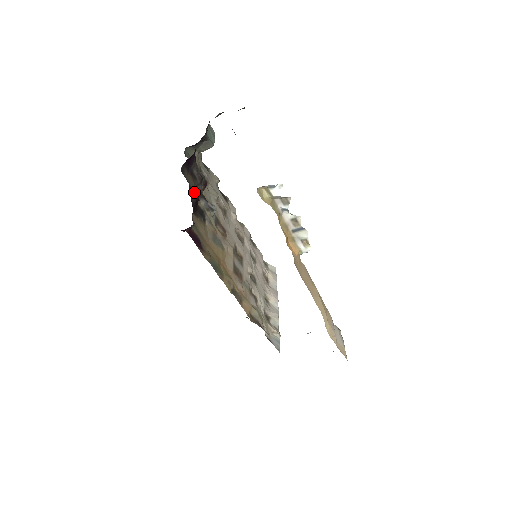
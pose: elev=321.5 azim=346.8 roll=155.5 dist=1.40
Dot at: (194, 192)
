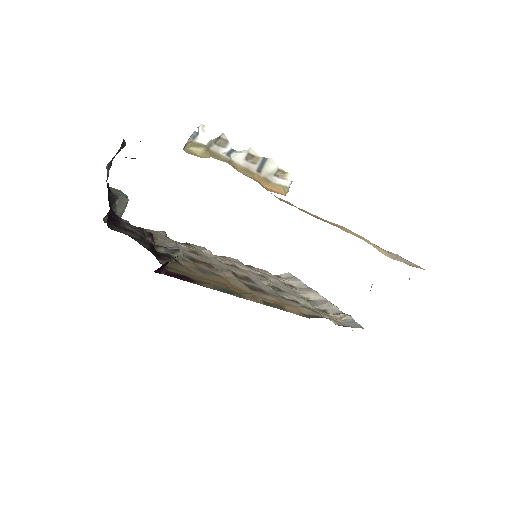
Dot at: (141, 240)
